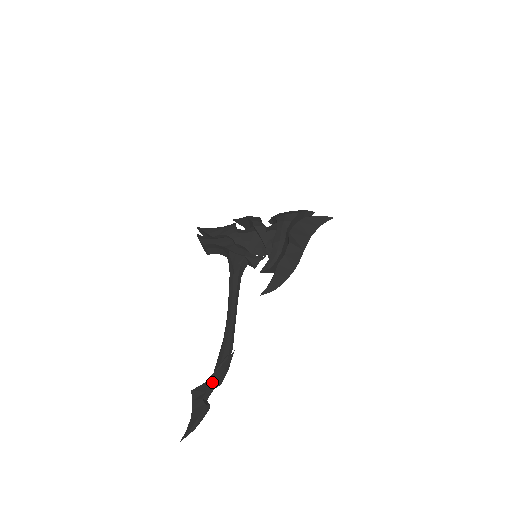
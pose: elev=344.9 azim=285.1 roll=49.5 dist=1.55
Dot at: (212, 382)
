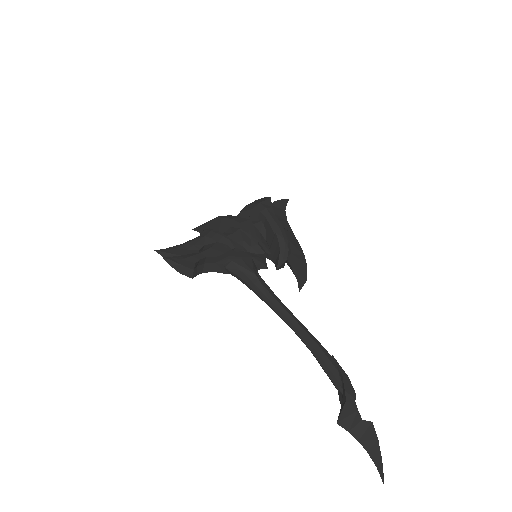
Dot at: (353, 396)
